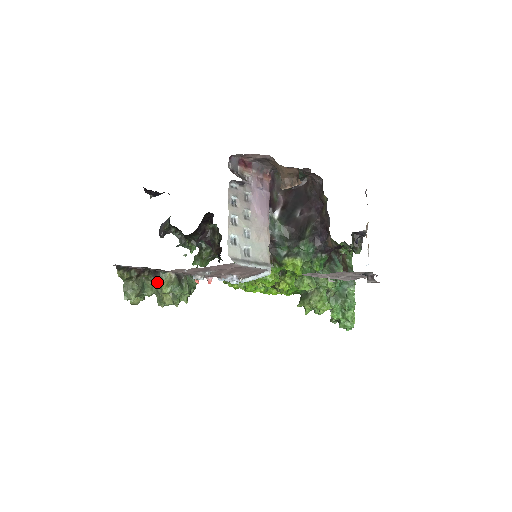
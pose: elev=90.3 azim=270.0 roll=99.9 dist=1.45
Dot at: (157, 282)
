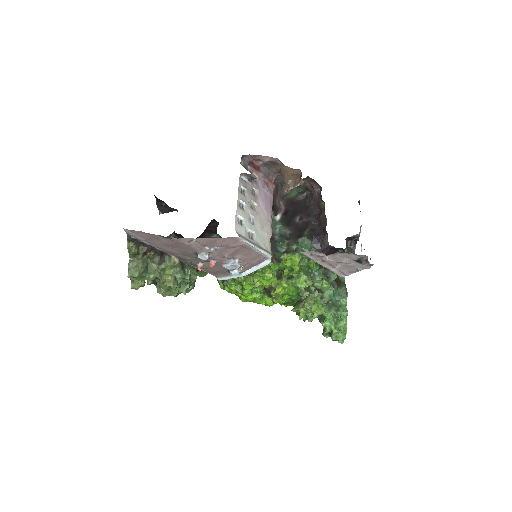
Dot at: (161, 266)
